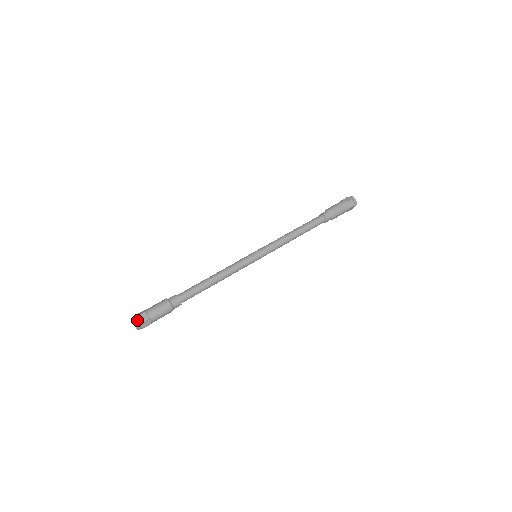
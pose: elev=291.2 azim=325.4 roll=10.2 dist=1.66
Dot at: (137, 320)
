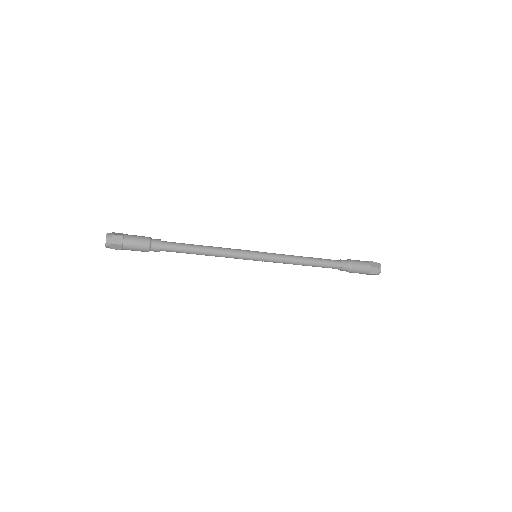
Dot at: (111, 233)
